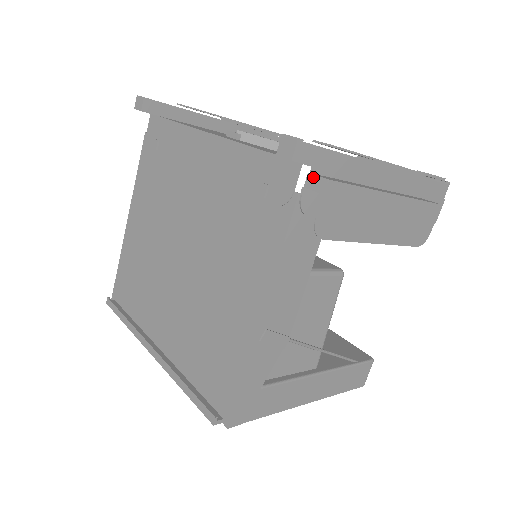
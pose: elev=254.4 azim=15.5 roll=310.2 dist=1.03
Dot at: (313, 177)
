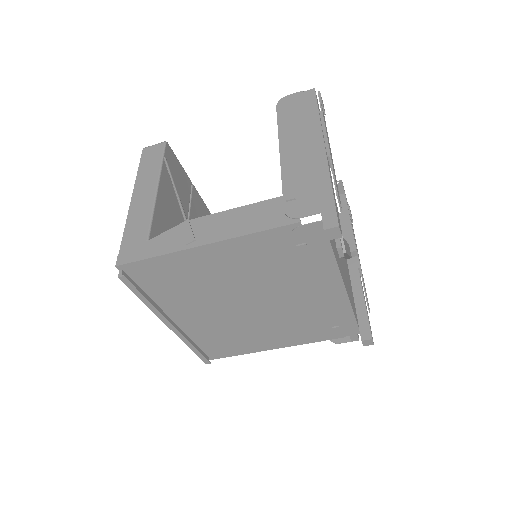
Dot at: (357, 336)
